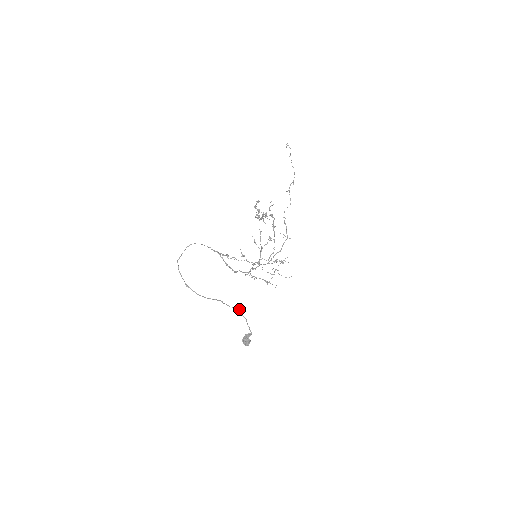
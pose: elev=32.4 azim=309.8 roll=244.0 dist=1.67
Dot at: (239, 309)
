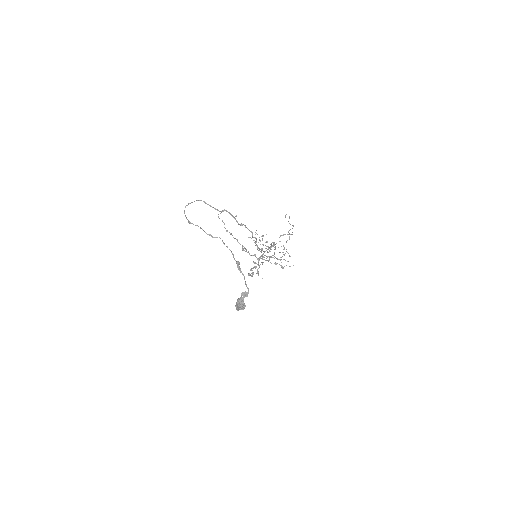
Dot at: (239, 262)
